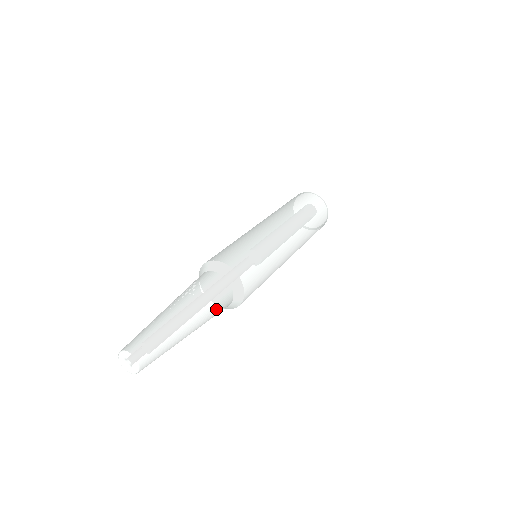
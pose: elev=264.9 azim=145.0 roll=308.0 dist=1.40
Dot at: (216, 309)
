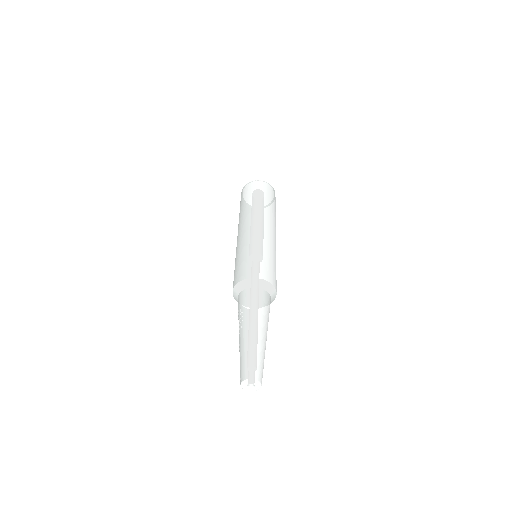
Dot at: (265, 309)
